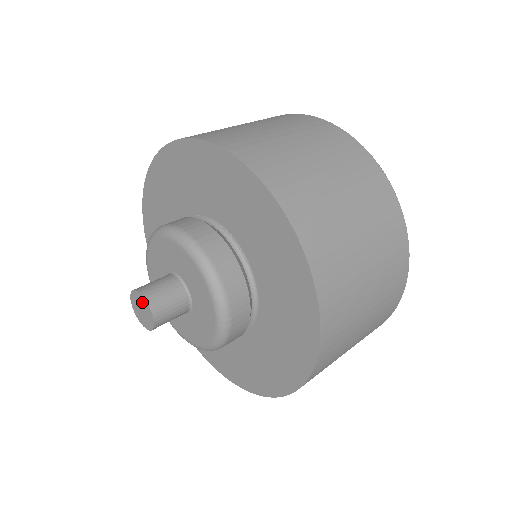
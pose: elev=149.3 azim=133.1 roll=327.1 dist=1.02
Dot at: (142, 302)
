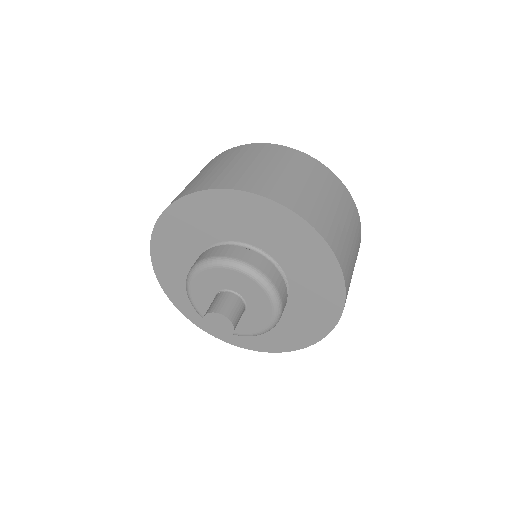
Dot at: (225, 323)
